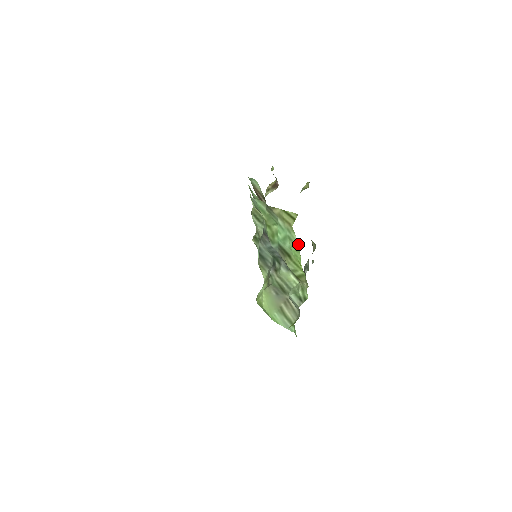
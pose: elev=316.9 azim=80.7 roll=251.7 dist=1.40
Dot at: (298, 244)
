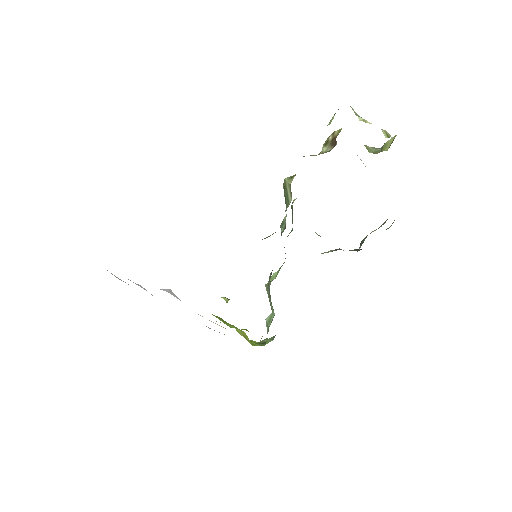
Dot at: occluded
